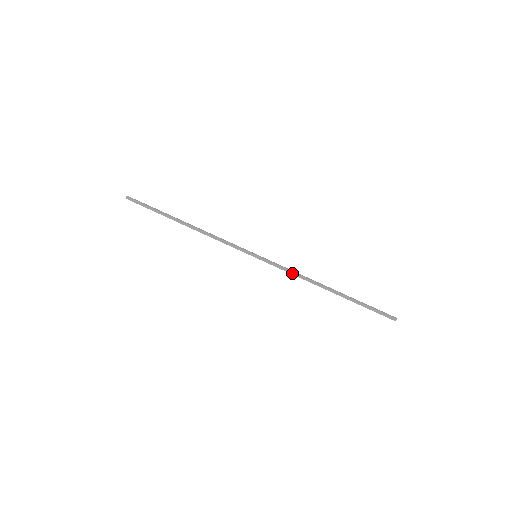
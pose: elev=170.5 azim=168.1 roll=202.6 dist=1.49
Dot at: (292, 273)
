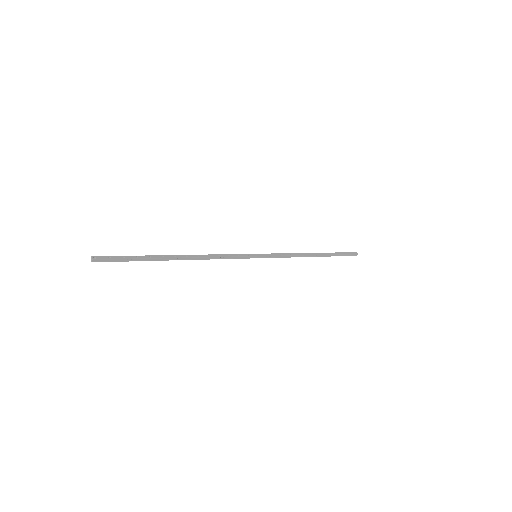
Dot at: (288, 257)
